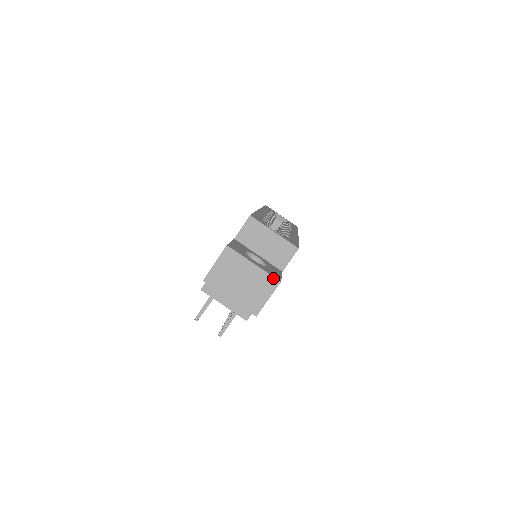
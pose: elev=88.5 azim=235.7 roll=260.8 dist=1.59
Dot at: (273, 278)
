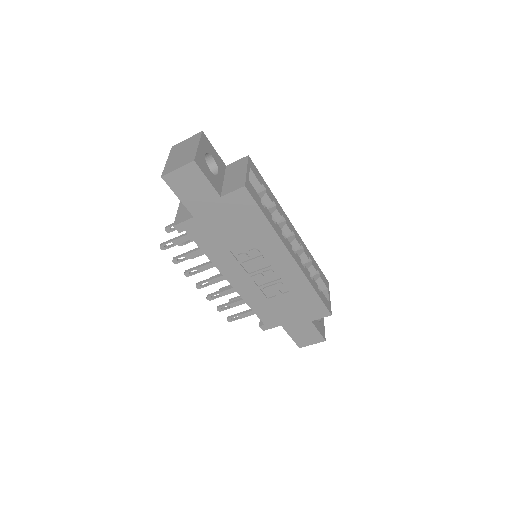
Dot at: (194, 157)
